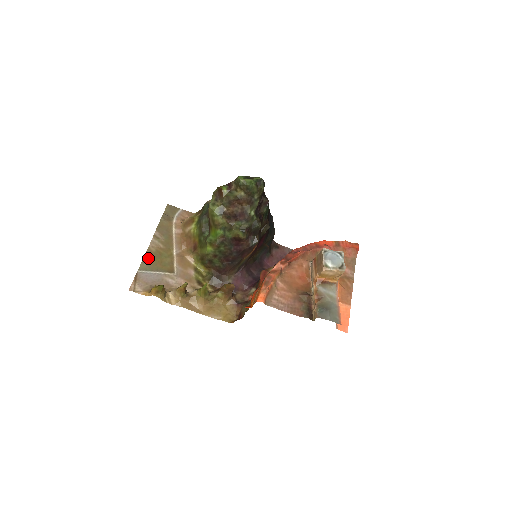
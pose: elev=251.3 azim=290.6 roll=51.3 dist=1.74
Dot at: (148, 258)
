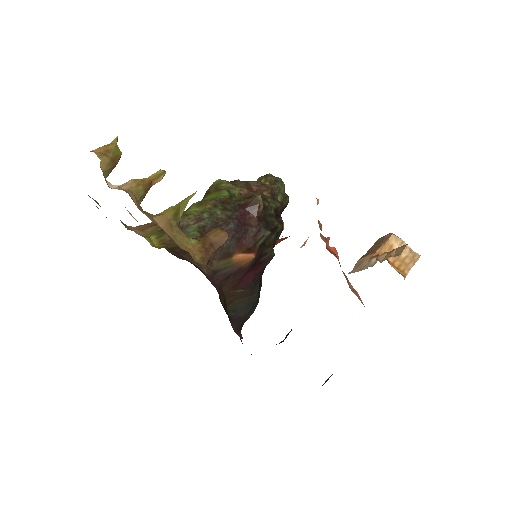
Dot at: occluded
